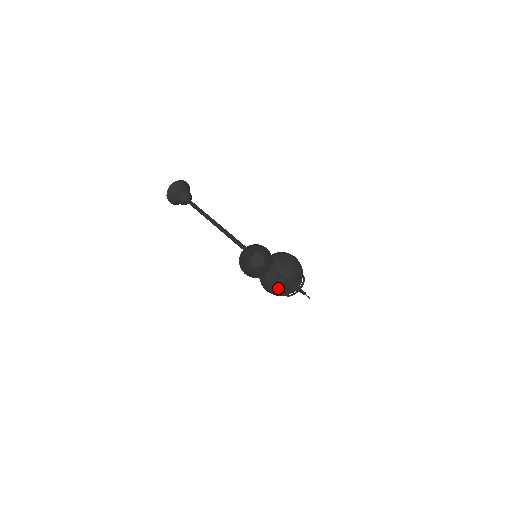
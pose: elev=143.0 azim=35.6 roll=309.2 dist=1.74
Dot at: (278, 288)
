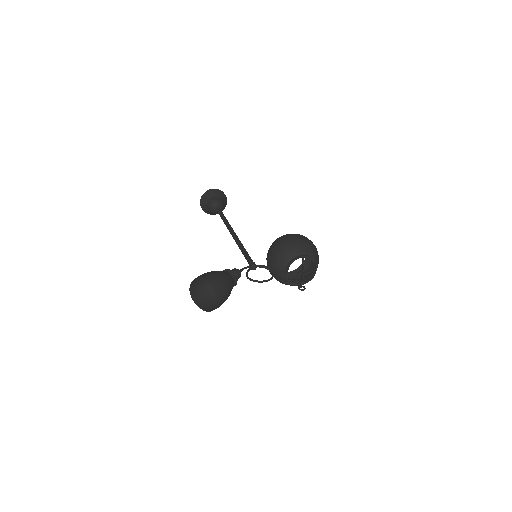
Dot at: occluded
